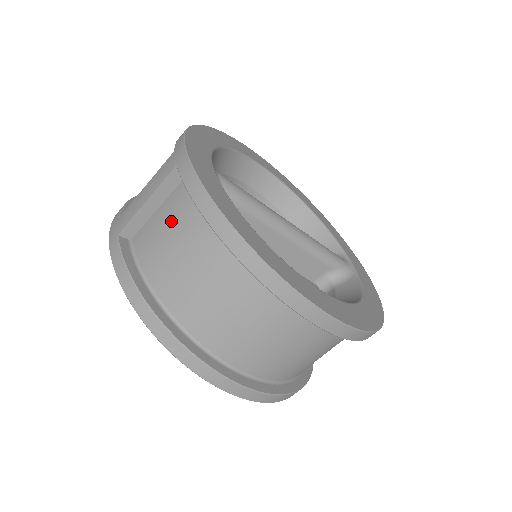
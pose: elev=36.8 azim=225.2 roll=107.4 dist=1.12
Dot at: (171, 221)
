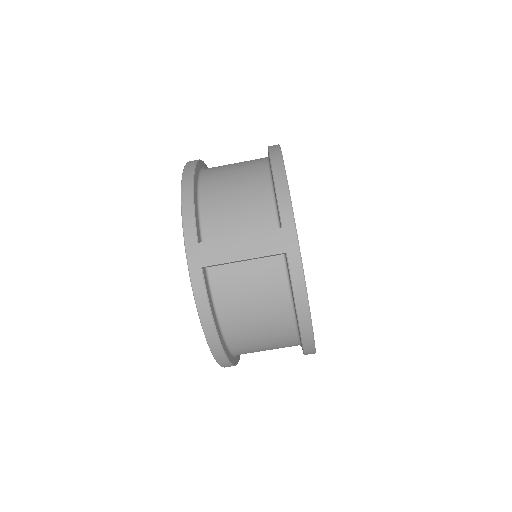
Dot at: (258, 283)
